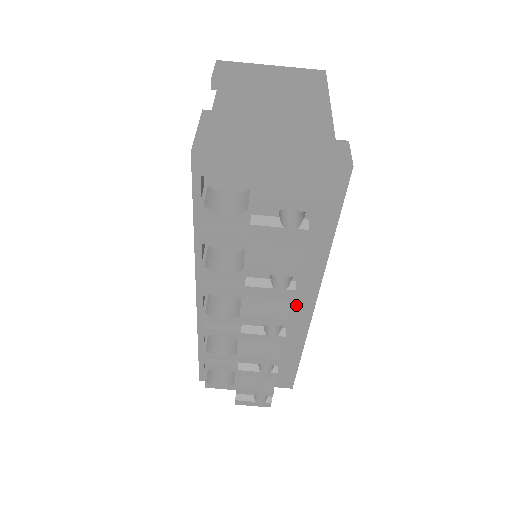
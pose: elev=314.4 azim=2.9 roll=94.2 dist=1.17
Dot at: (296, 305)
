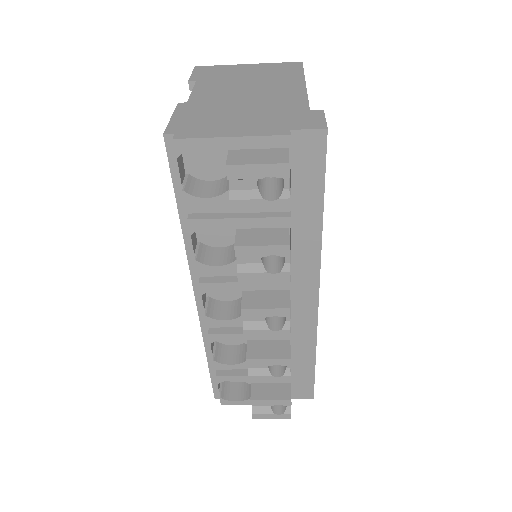
Dot at: (299, 297)
